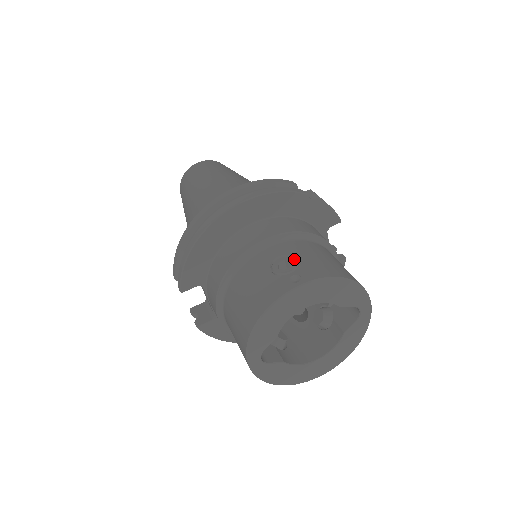
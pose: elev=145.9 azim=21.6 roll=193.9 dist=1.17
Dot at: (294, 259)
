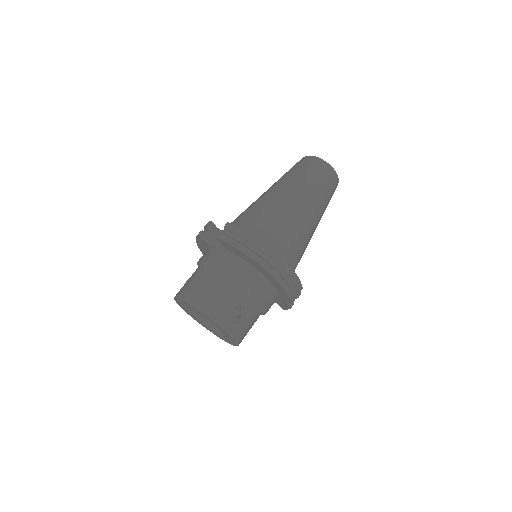
Dot at: (244, 318)
